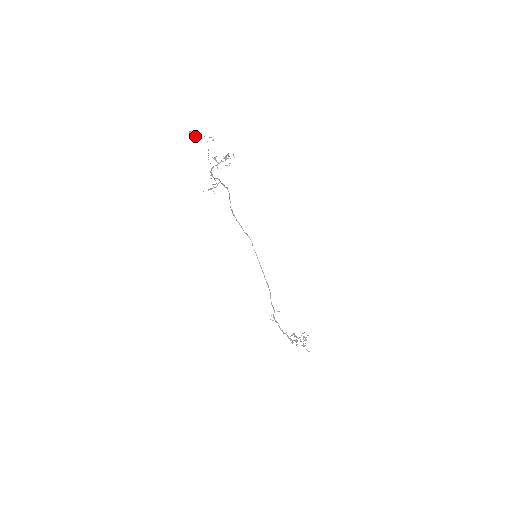
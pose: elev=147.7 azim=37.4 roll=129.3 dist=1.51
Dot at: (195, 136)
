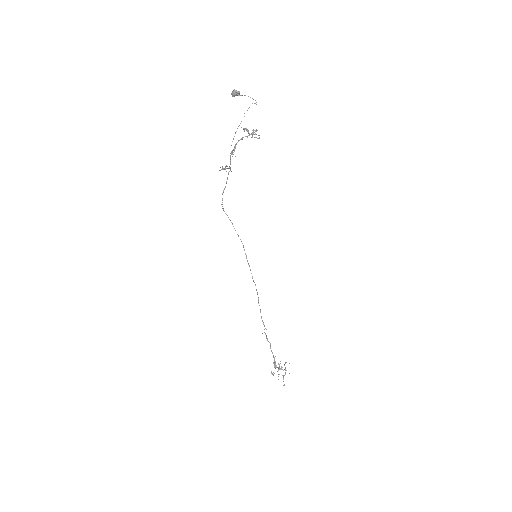
Dot at: (240, 95)
